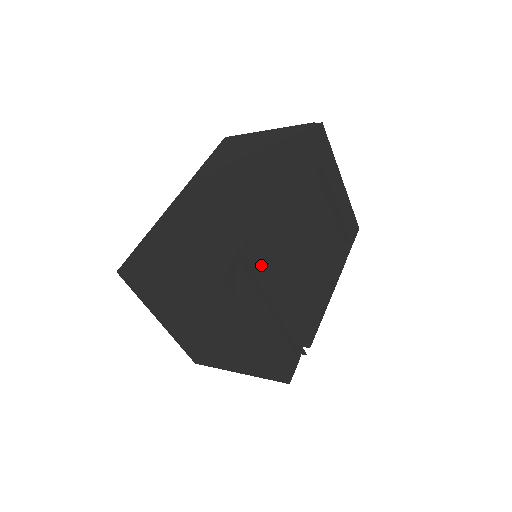
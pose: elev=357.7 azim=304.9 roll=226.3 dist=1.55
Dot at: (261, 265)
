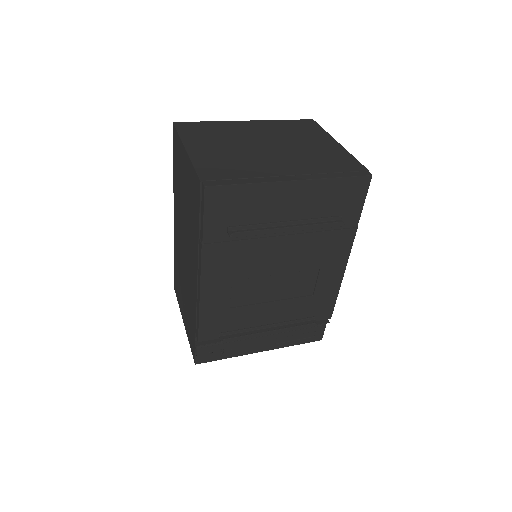
Dot at: occluded
